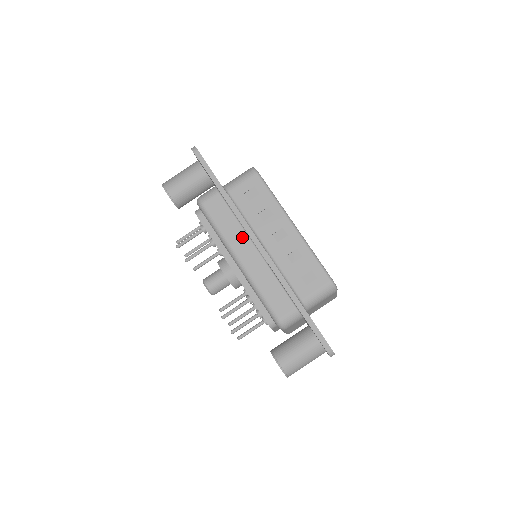
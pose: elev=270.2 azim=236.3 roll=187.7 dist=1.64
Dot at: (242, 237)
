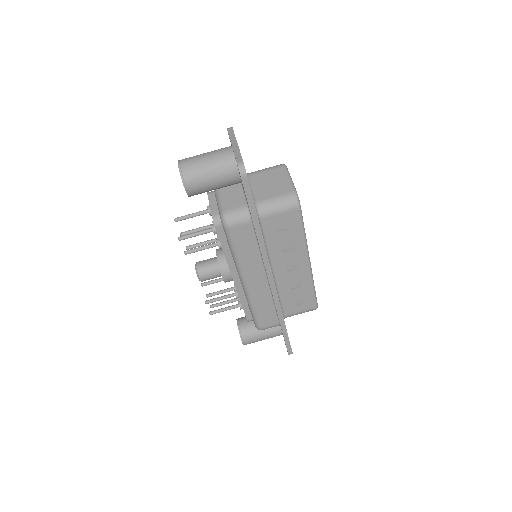
Dot at: (257, 266)
